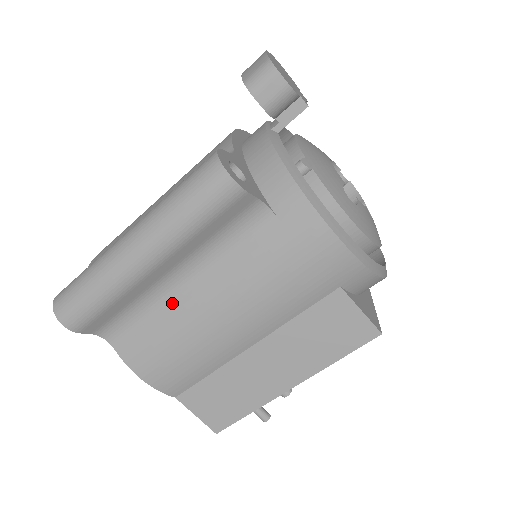
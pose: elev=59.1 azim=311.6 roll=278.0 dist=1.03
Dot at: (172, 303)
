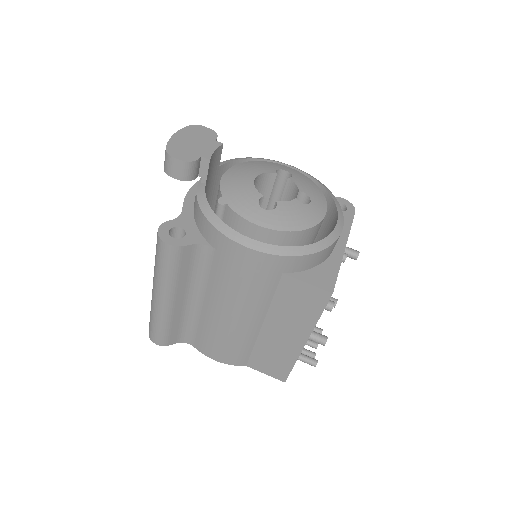
Dot at: (201, 314)
